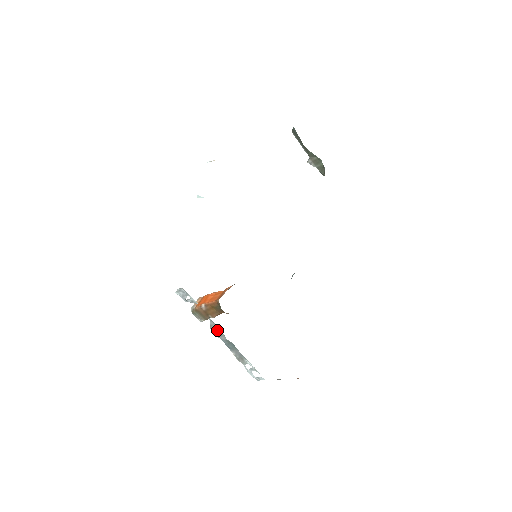
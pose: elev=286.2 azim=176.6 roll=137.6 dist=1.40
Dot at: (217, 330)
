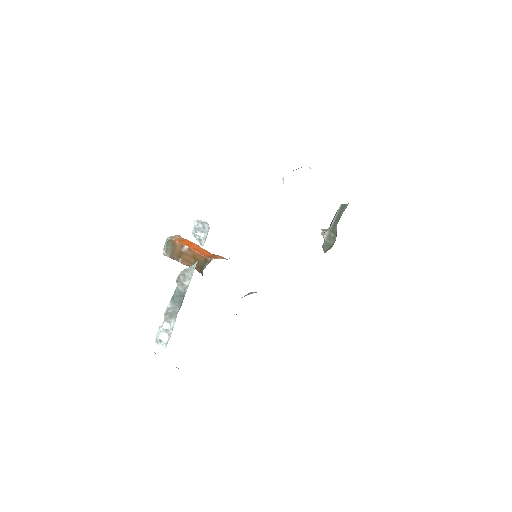
Dot at: (186, 278)
